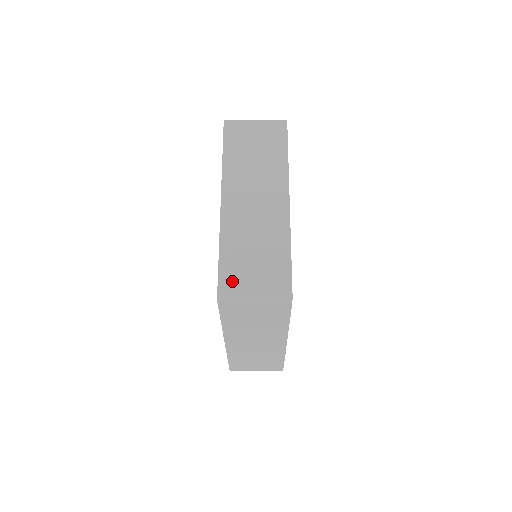
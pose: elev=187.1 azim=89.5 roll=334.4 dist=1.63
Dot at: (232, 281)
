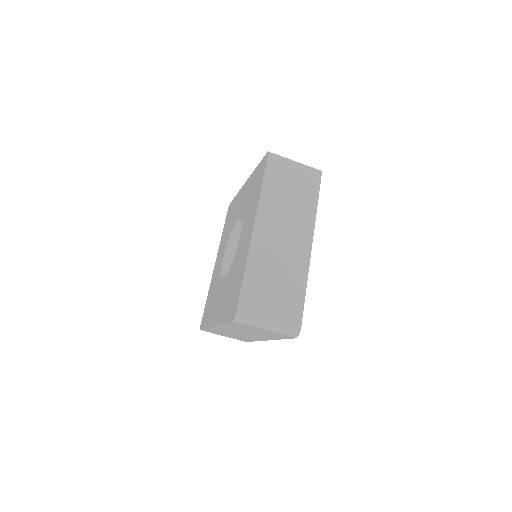
Dot at: occluded
